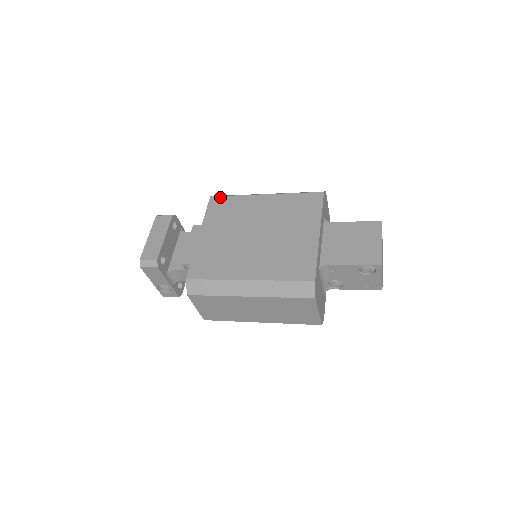
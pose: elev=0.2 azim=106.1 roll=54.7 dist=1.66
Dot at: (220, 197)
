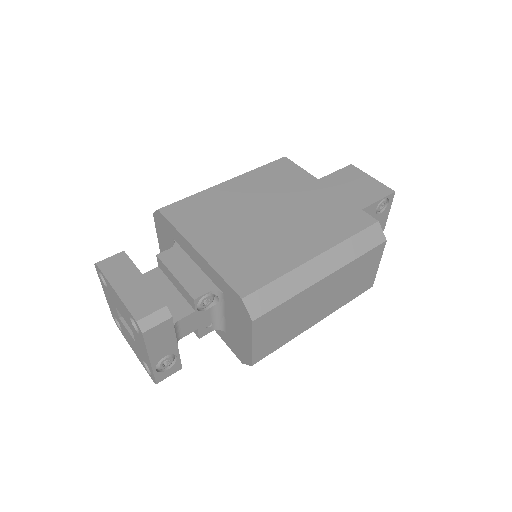
Dot at: (173, 204)
